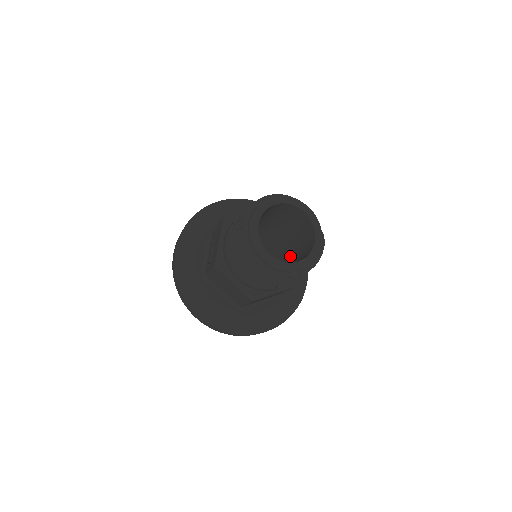
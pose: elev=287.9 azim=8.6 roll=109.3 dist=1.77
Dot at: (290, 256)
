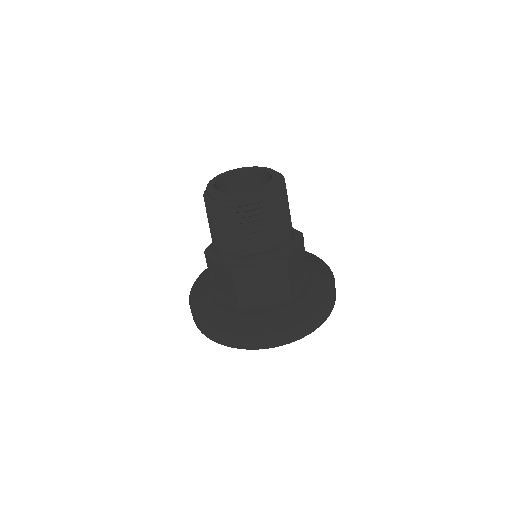
Dot at: occluded
